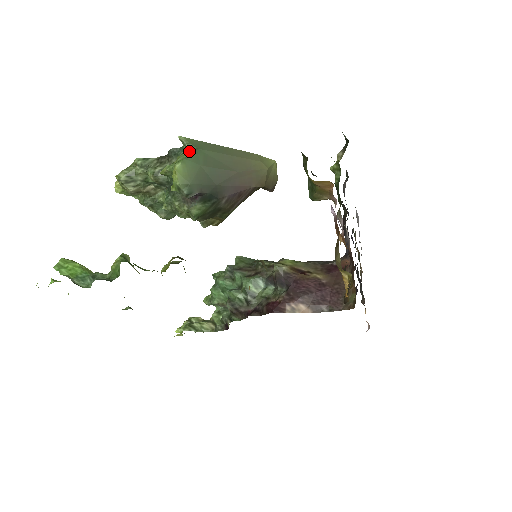
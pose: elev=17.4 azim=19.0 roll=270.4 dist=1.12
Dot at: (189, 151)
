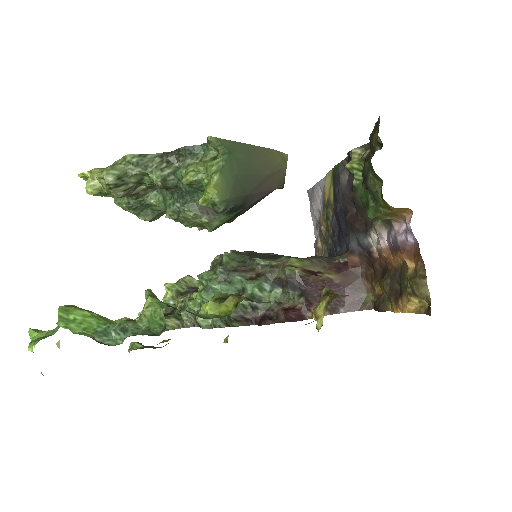
Dot at: (223, 156)
